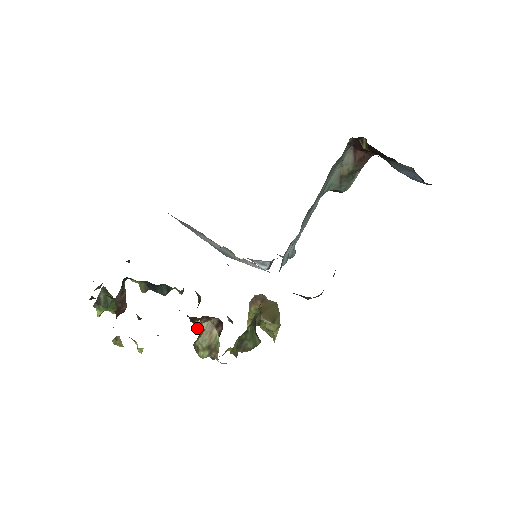
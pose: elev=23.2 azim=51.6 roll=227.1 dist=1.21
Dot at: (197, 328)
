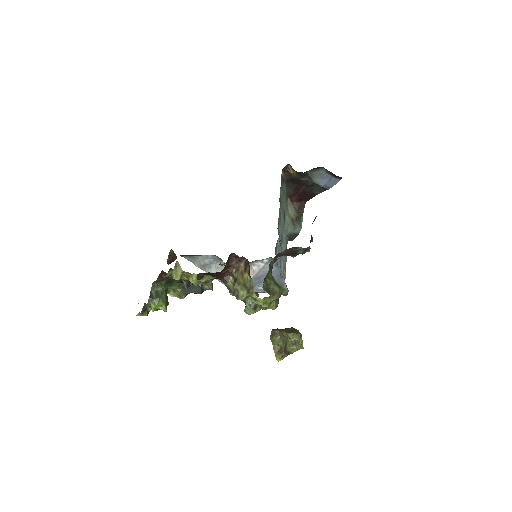
Dot at: (232, 291)
